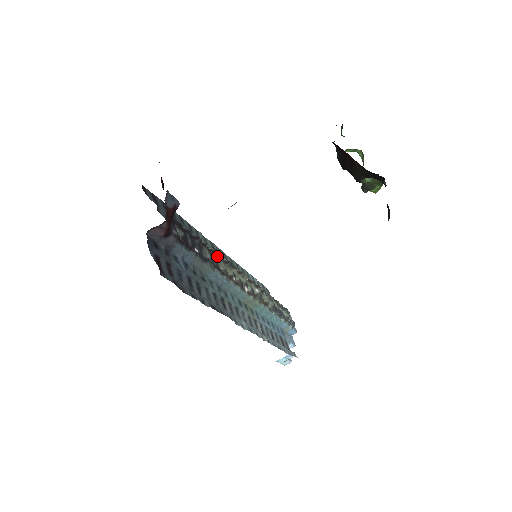
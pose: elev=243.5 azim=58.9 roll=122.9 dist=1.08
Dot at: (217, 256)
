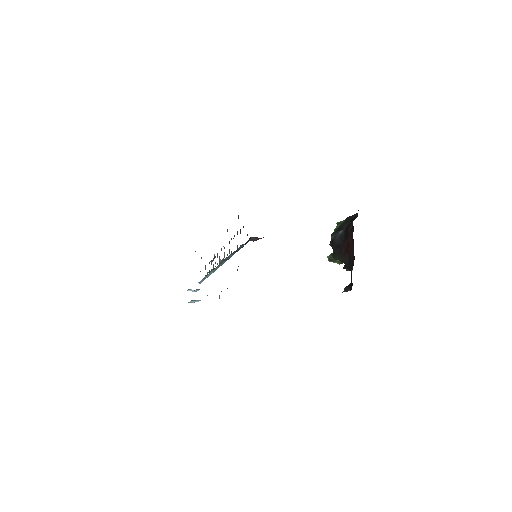
Dot at: (231, 239)
